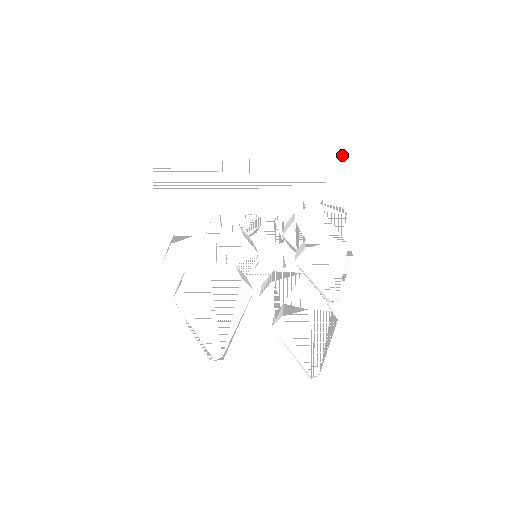
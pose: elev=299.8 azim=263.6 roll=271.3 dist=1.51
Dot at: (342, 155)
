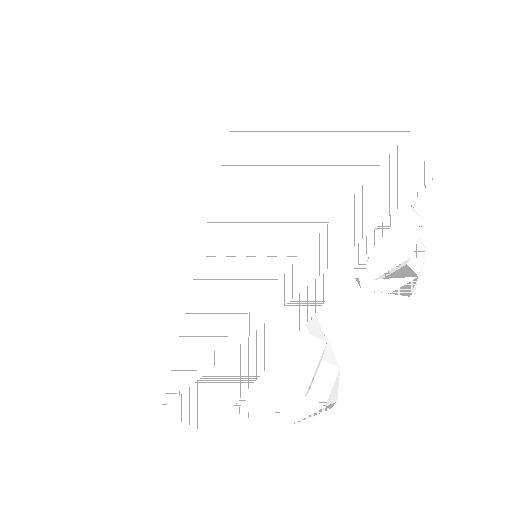
Dot at: (410, 143)
